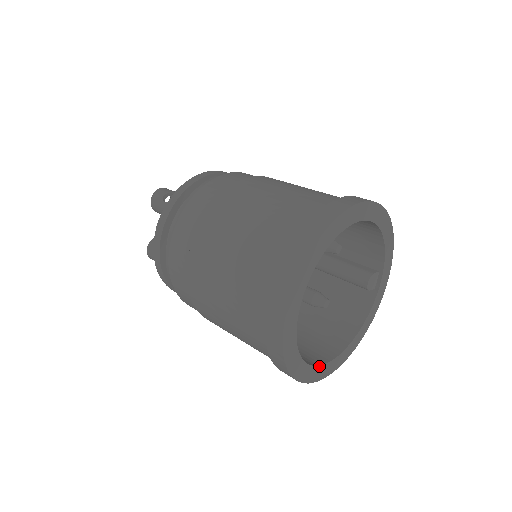
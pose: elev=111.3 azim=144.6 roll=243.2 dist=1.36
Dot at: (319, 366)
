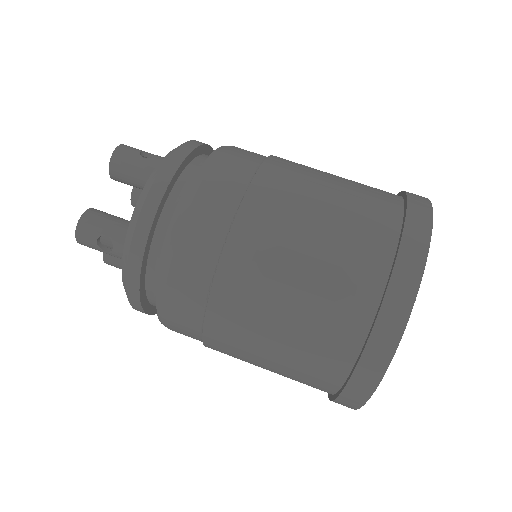
Dot at: occluded
